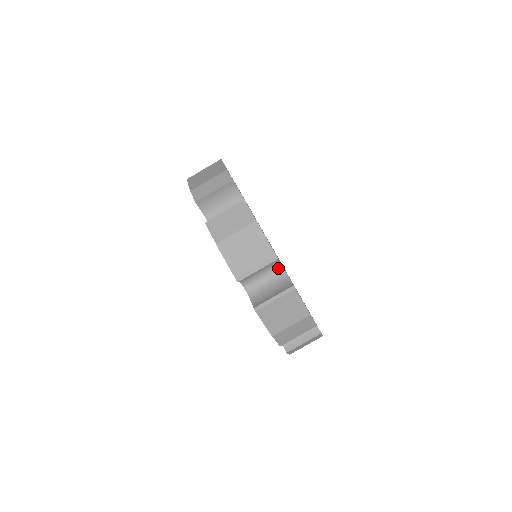
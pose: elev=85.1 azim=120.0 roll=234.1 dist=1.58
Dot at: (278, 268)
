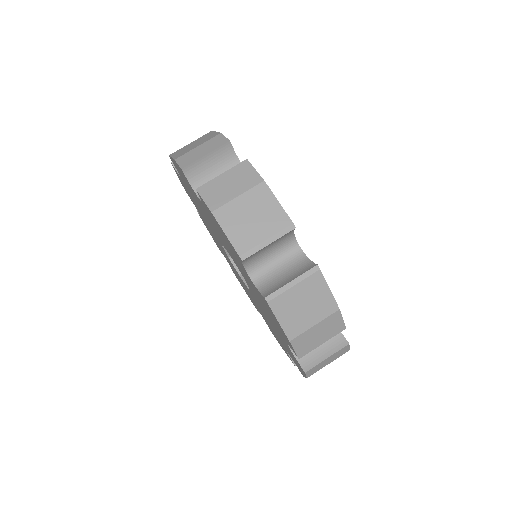
Dot at: (293, 248)
